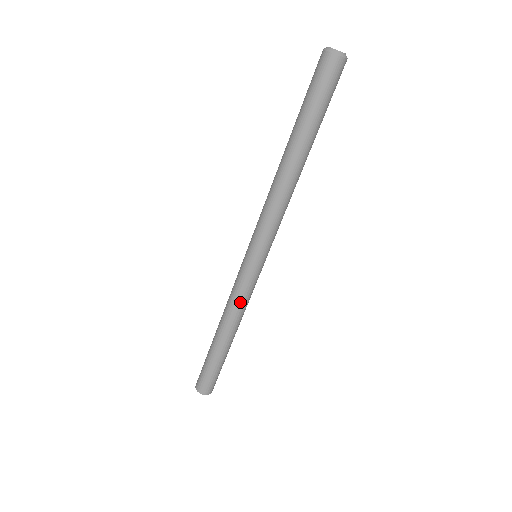
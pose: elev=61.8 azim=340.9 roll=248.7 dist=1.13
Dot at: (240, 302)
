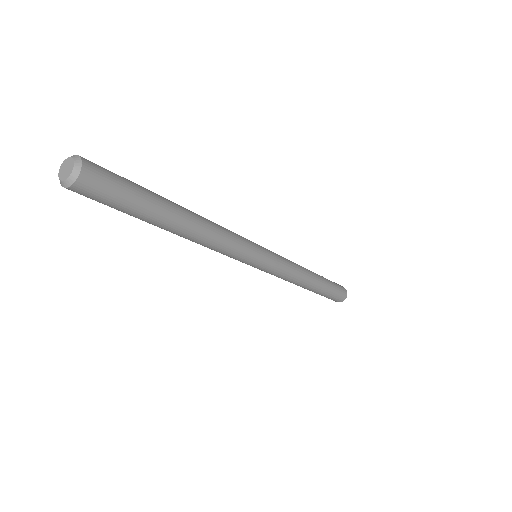
Dot at: occluded
